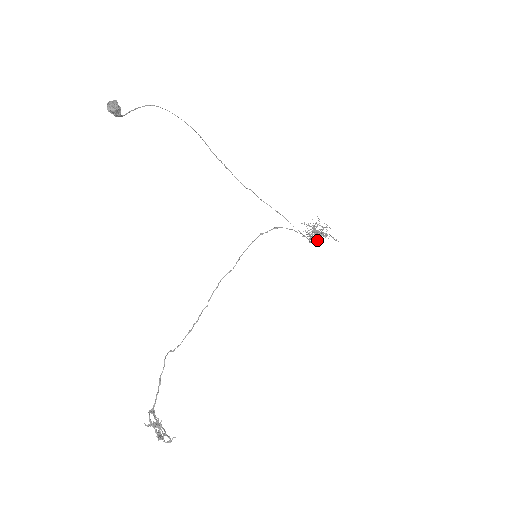
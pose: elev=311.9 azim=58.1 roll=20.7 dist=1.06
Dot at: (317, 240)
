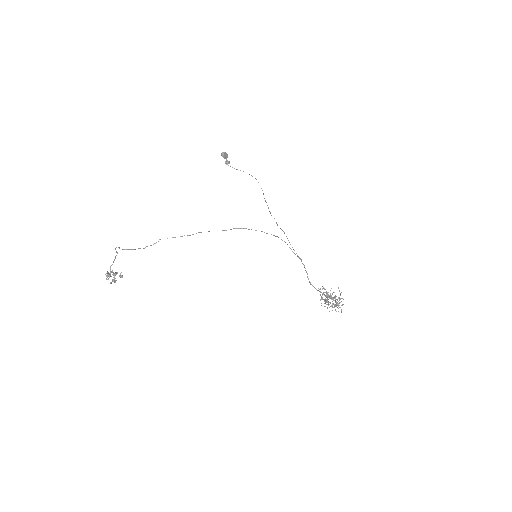
Dot at: (322, 293)
